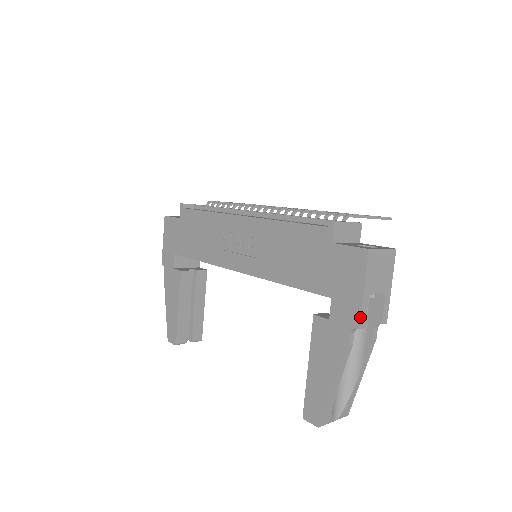
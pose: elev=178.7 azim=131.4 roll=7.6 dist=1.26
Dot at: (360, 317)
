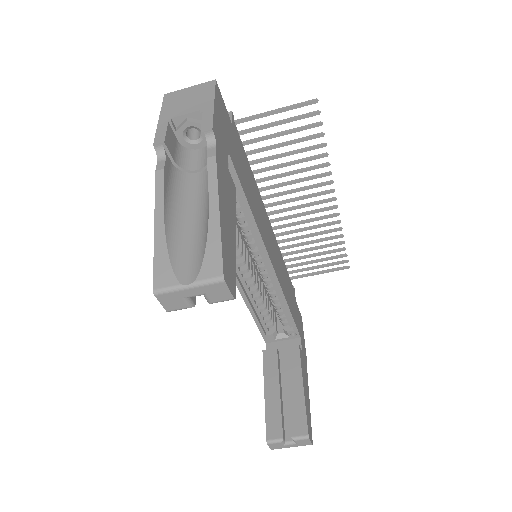
Dot at: (155, 137)
